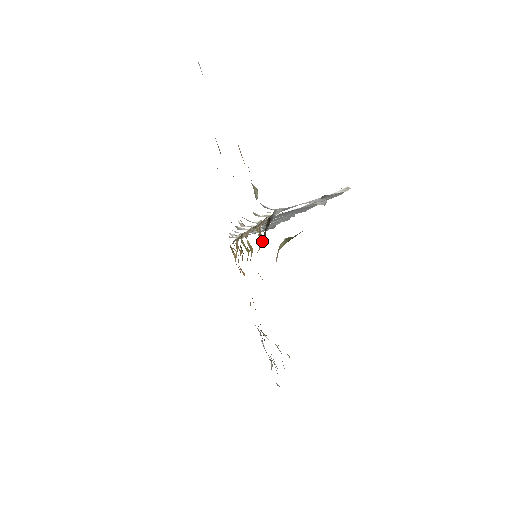
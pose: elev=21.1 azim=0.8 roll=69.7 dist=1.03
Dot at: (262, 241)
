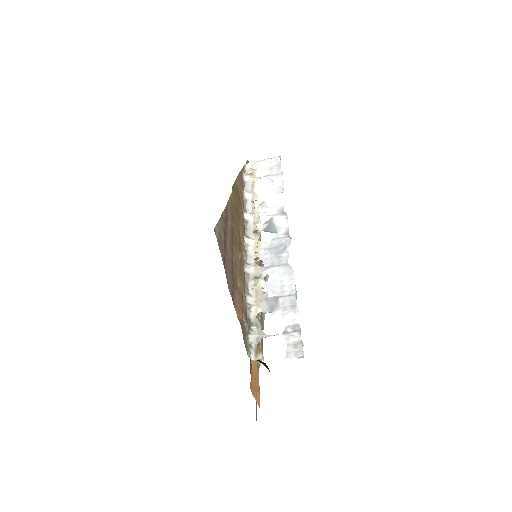
Dot at: occluded
